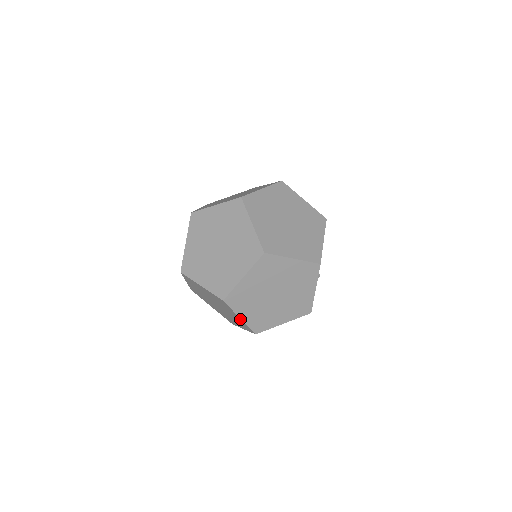
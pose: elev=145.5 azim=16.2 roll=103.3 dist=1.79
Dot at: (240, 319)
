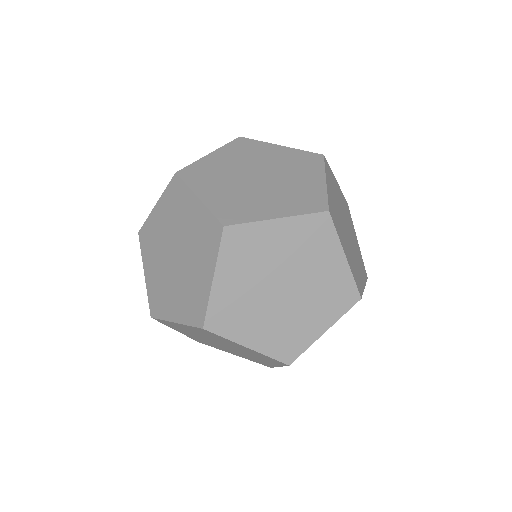
Dot at: (209, 283)
